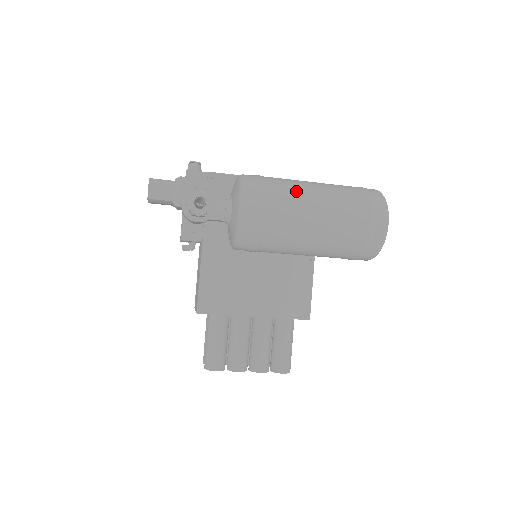
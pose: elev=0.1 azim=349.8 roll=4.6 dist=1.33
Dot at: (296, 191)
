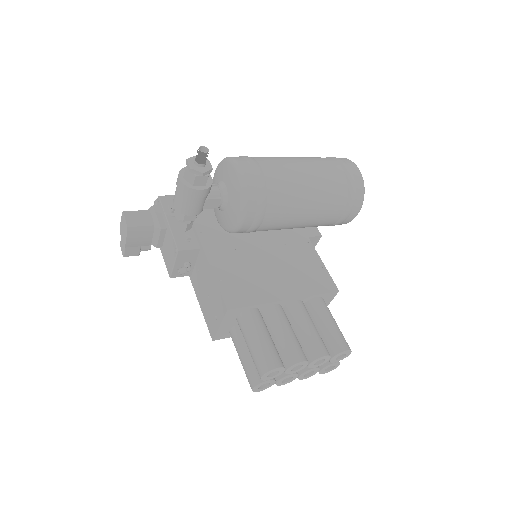
Dot at: (274, 157)
